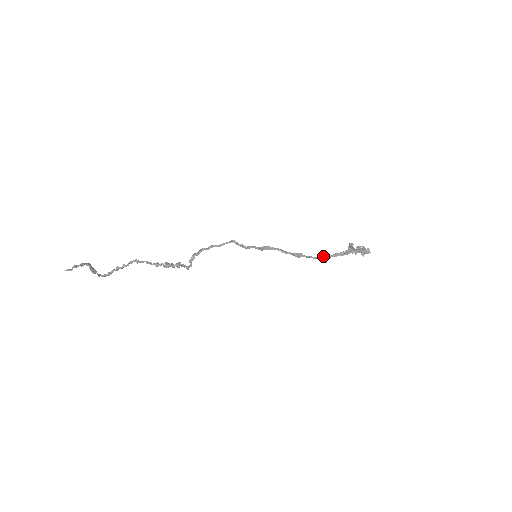
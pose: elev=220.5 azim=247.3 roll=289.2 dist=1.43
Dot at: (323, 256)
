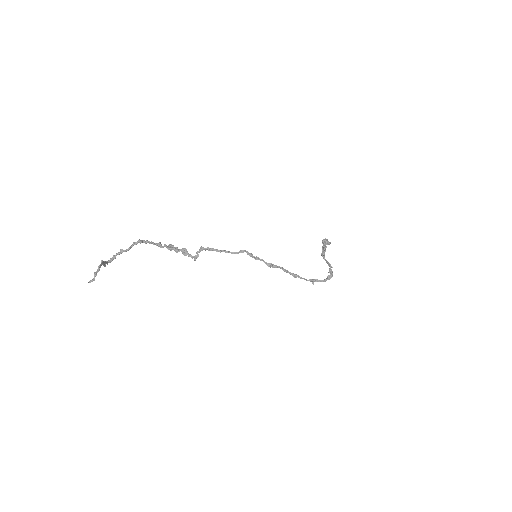
Dot at: (313, 280)
